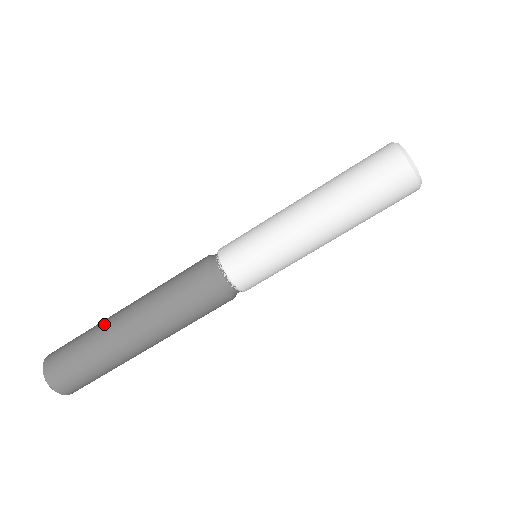
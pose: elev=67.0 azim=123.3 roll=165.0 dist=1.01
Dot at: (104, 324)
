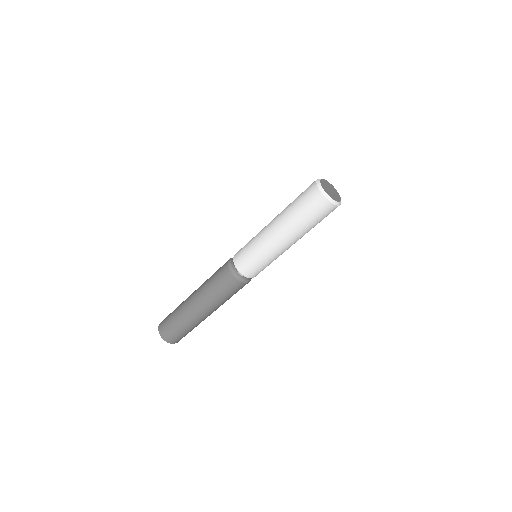
Dot at: (188, 316)
